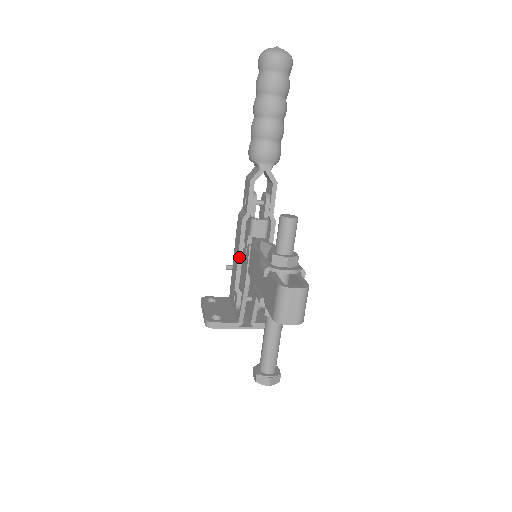
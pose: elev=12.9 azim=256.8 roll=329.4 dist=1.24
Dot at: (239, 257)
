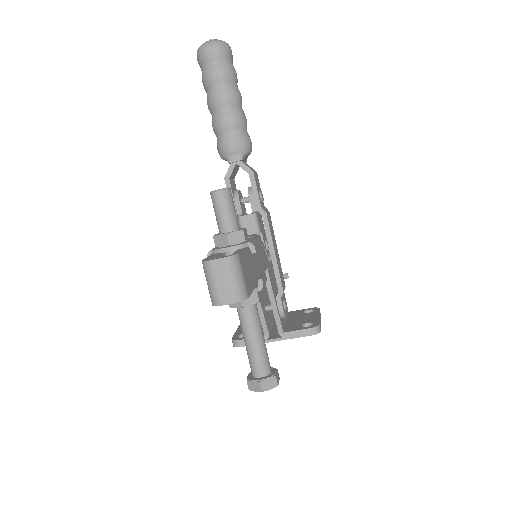
Dot at: occluded
